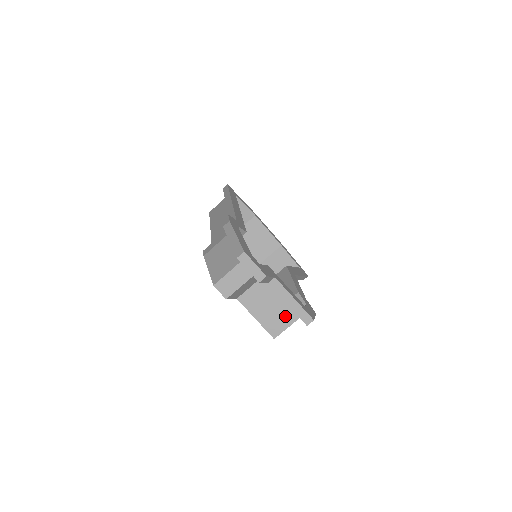
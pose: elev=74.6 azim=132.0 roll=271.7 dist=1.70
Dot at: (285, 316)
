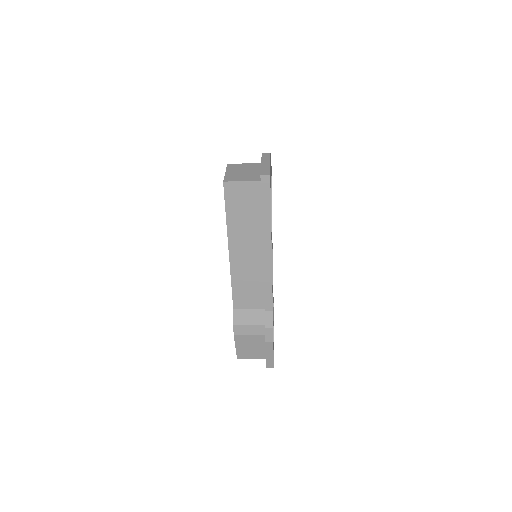
Dot at: occluded
